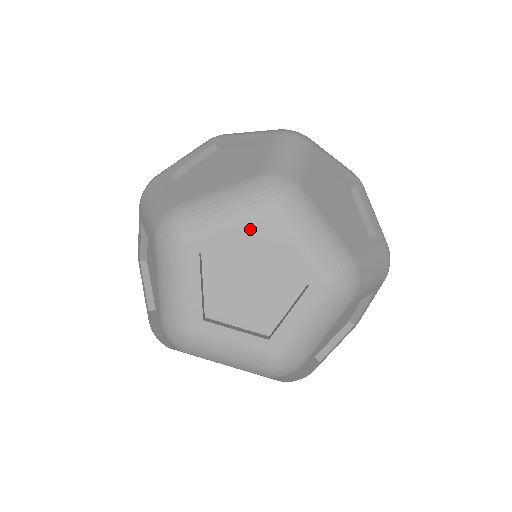
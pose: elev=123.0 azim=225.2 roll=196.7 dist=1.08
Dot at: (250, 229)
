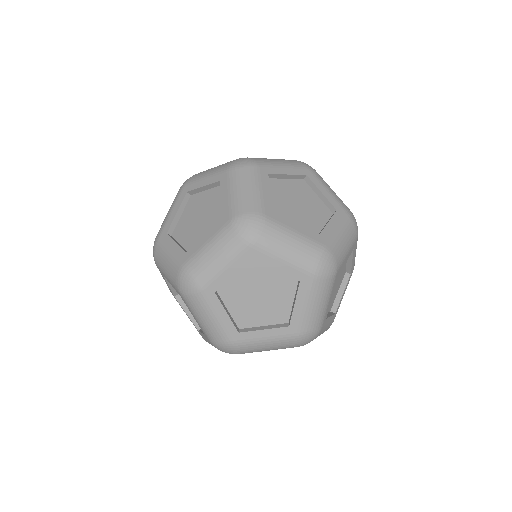
Dot at: (242, 263)
